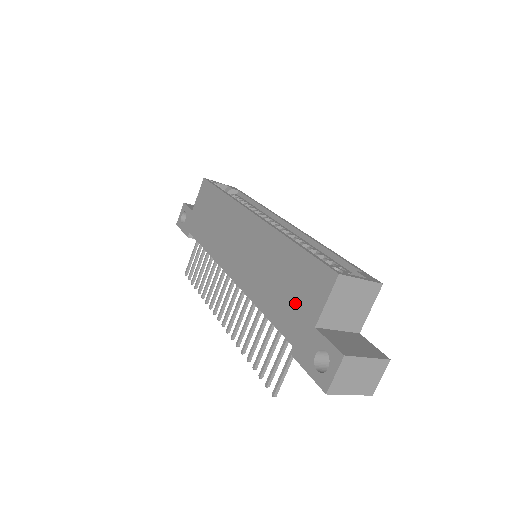
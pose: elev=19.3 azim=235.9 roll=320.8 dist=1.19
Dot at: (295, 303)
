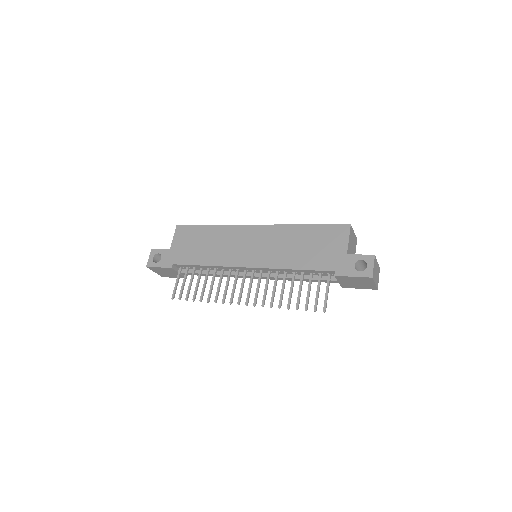
Dot at: (324, 251)
